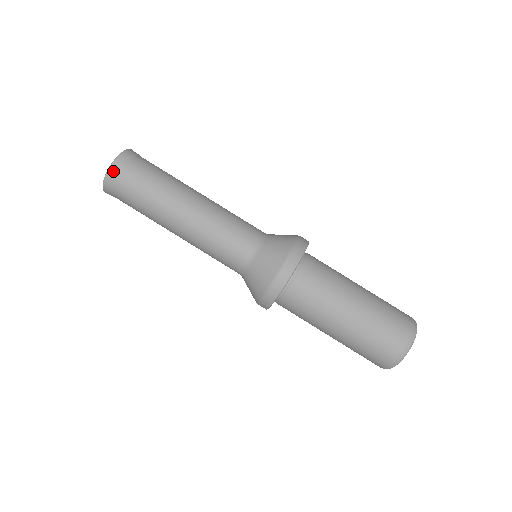
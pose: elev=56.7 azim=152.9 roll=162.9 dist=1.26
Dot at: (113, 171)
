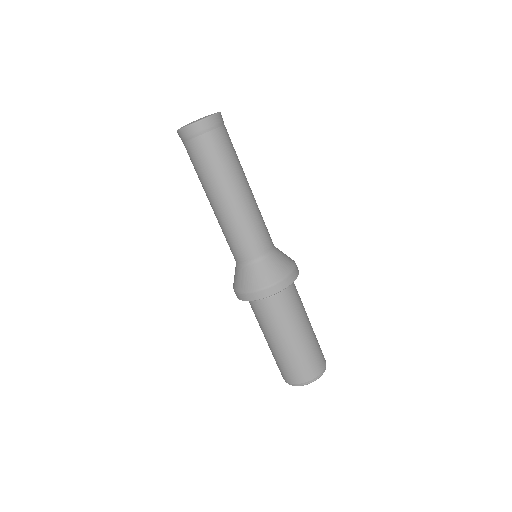
Dot at: (194, 129)
